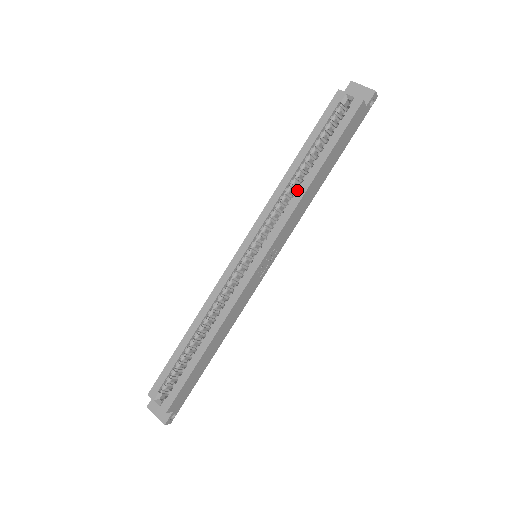
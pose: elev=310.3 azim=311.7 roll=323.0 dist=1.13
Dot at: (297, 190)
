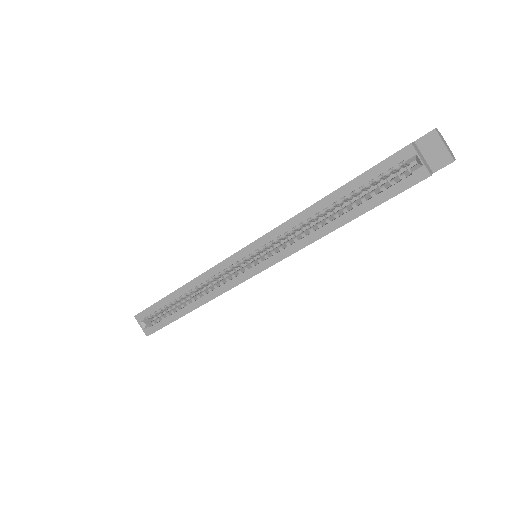
Dot at: (315, 230)
